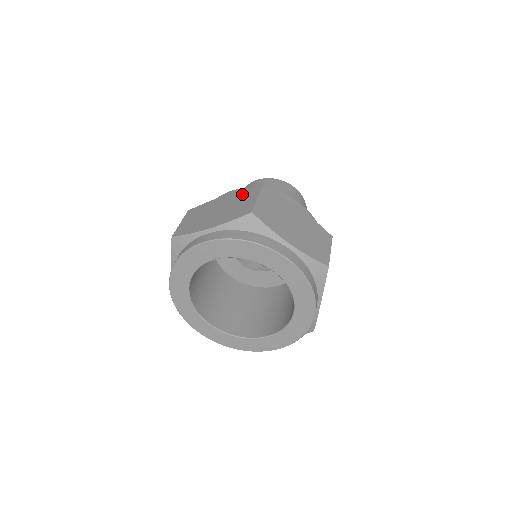
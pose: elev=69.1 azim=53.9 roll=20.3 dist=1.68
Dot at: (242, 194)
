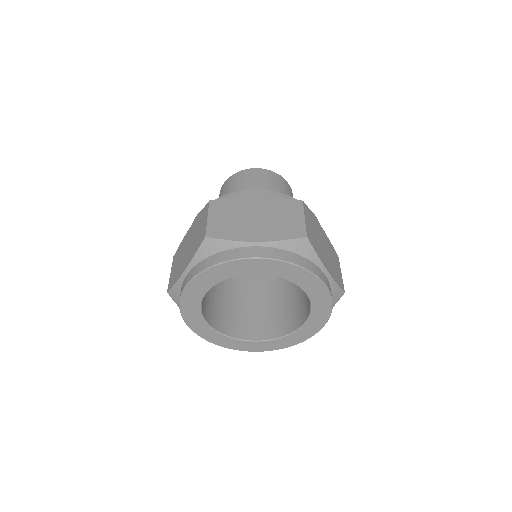
Dot at: (199, 218)
